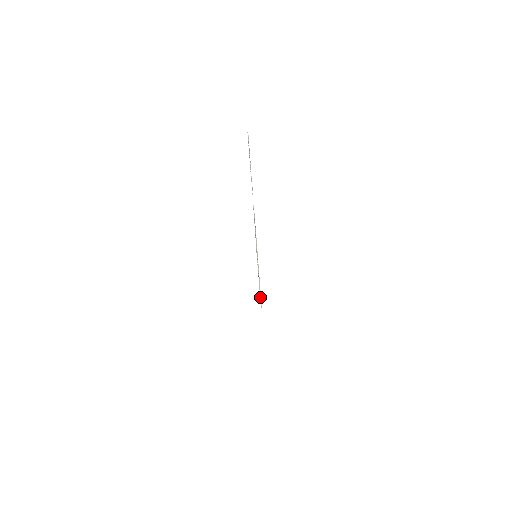
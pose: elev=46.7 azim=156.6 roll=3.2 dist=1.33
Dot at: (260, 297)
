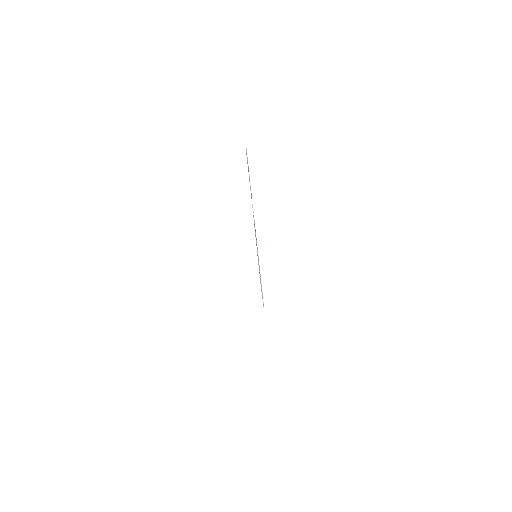
Dot at: (262, 296)
